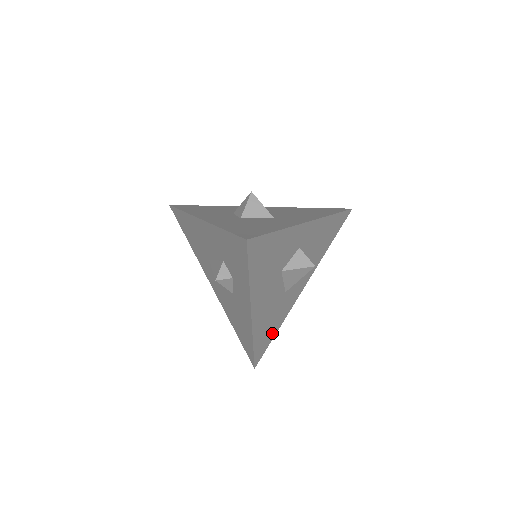
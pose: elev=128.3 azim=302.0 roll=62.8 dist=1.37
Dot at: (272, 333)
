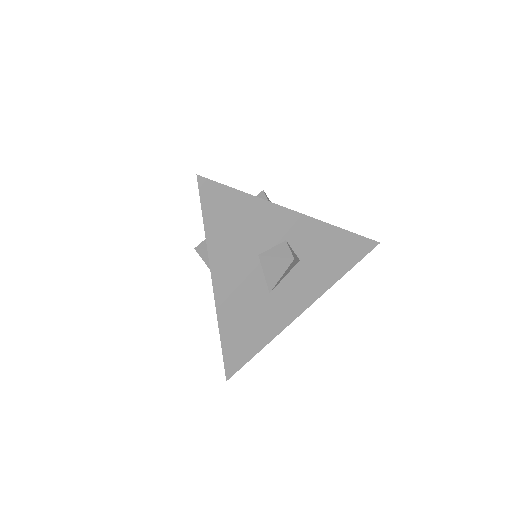
Dot at: (253, 345)
